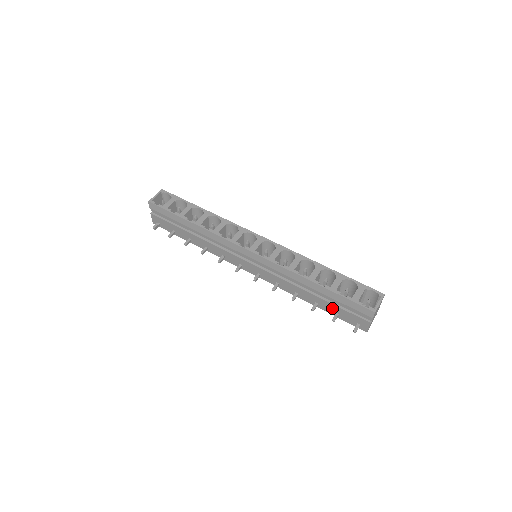
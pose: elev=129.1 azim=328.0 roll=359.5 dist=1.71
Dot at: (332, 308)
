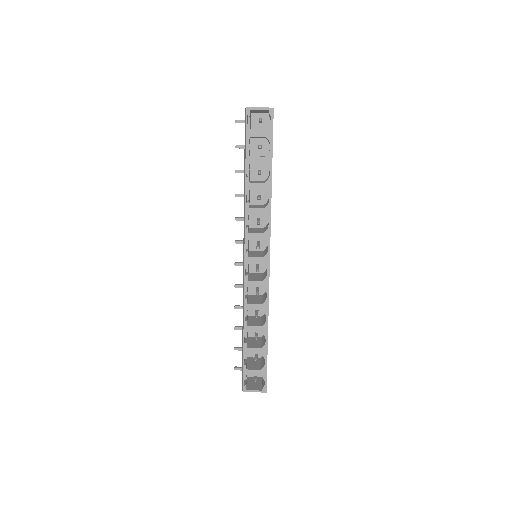
Dot at: occluded
